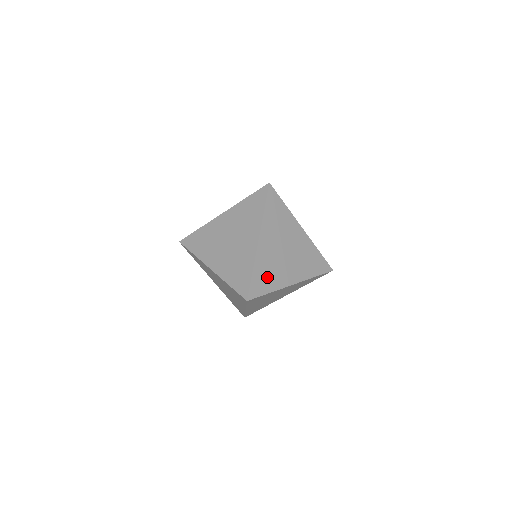
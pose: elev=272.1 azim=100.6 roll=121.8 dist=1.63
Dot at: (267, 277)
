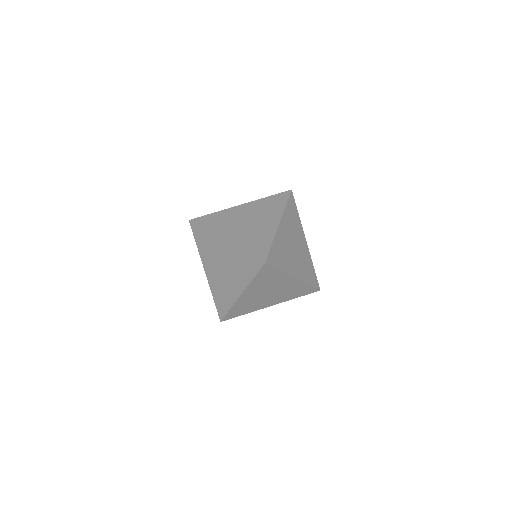
Dot at: (244, 309)
